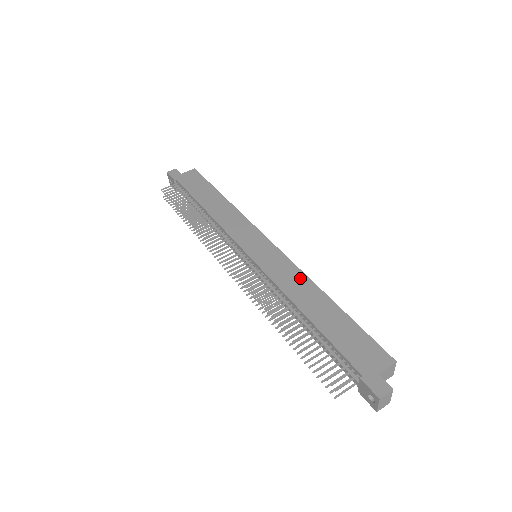
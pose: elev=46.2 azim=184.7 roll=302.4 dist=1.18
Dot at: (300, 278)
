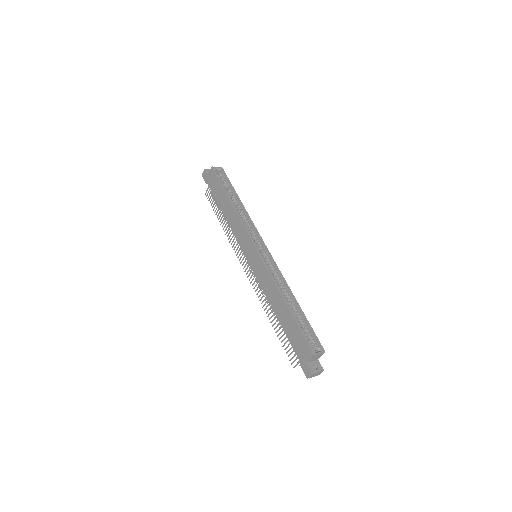
Dot at: (271, 284)
